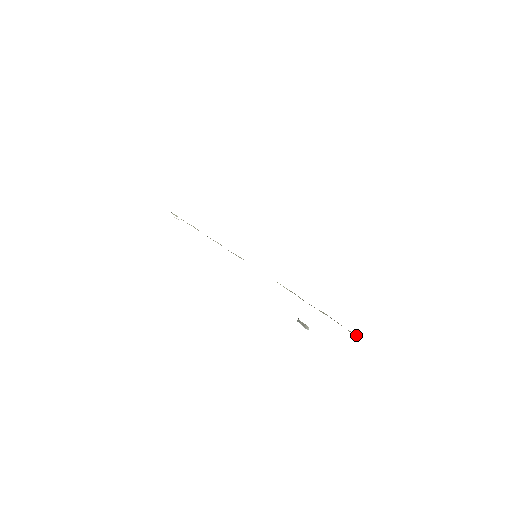
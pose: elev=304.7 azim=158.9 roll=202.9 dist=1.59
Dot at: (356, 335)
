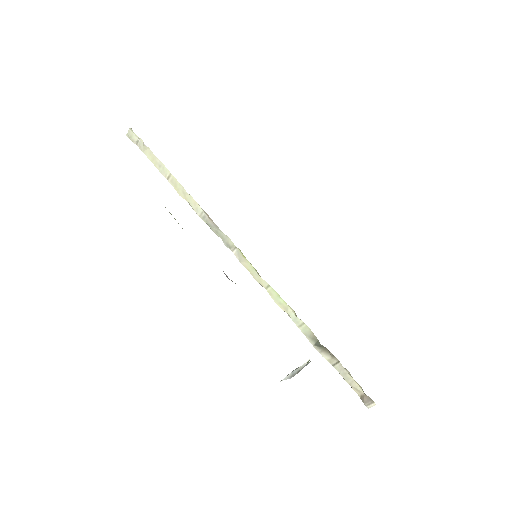
Dot at: occluded
